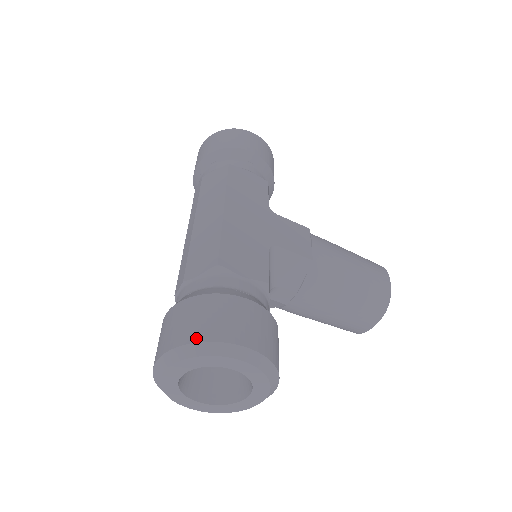
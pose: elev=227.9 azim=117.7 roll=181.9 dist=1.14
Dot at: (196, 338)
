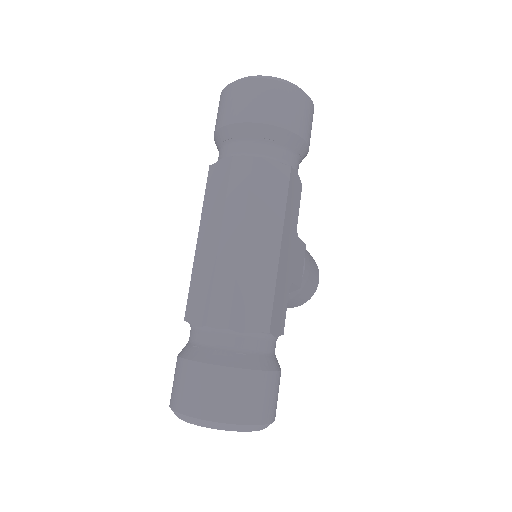
Dot at: (249, 421)
